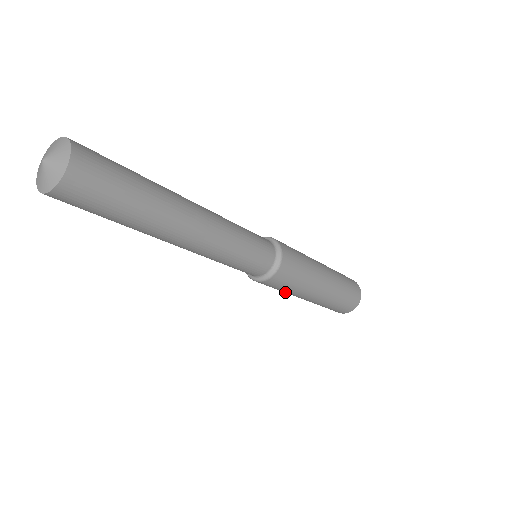
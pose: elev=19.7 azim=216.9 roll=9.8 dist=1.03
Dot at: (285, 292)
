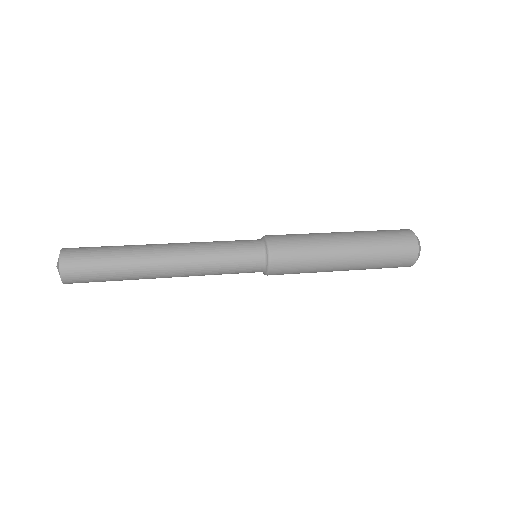
Dot at: occluded
